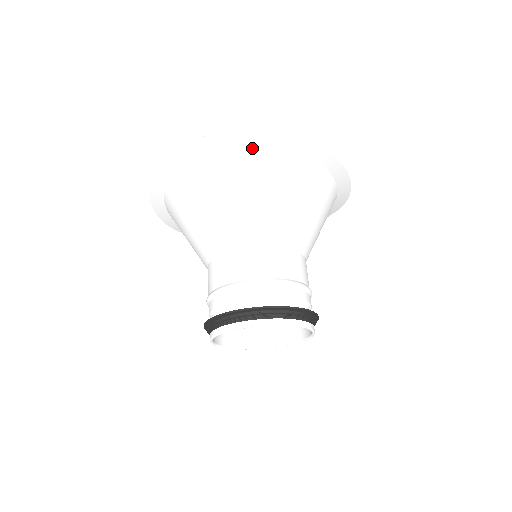
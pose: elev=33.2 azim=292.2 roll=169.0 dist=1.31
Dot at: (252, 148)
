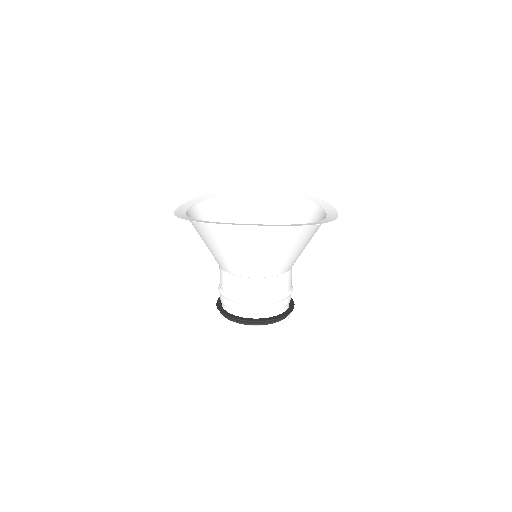
Dot at: (280, 229)
